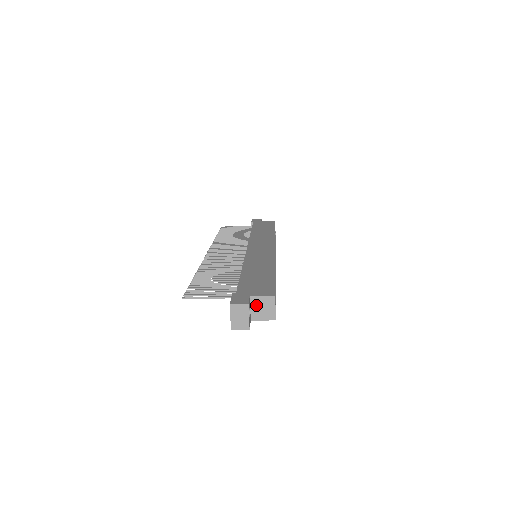
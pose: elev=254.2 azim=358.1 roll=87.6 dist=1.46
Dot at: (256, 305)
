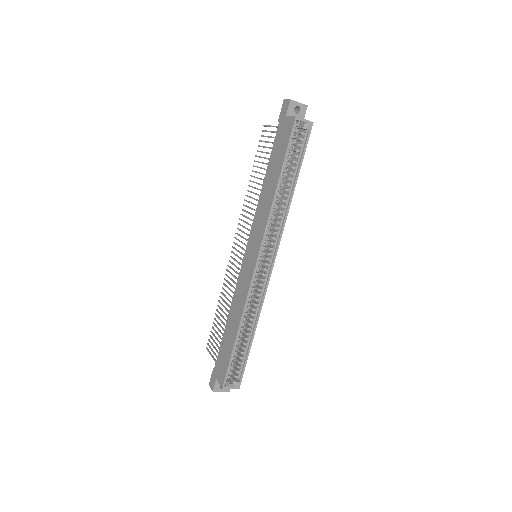
Dot at: occluded
